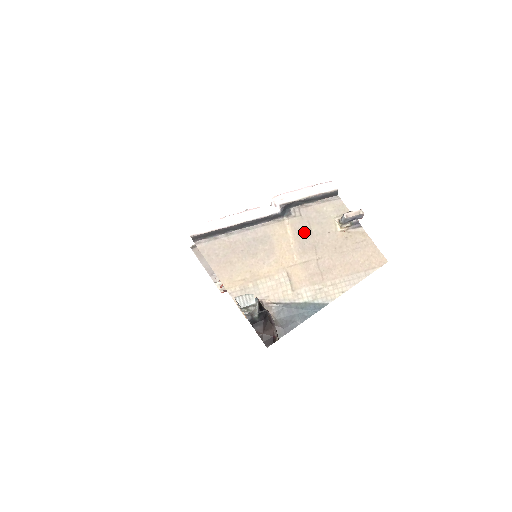
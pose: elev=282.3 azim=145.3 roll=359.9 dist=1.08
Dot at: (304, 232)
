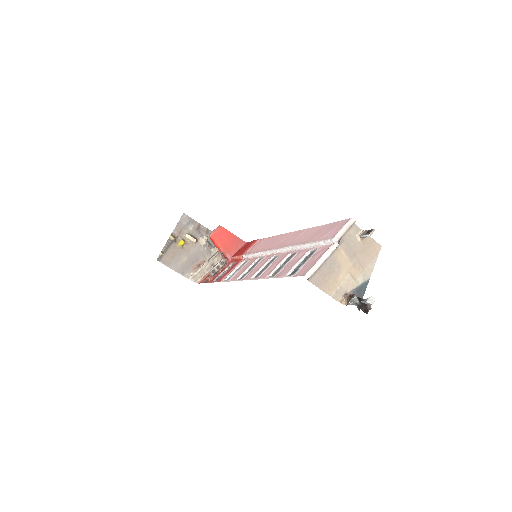
Dot at: (348, 249)
